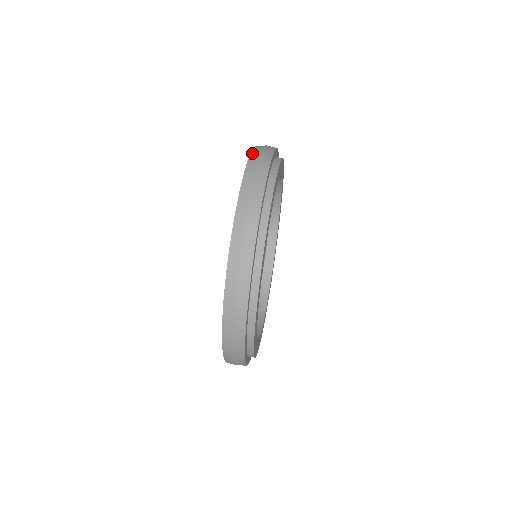
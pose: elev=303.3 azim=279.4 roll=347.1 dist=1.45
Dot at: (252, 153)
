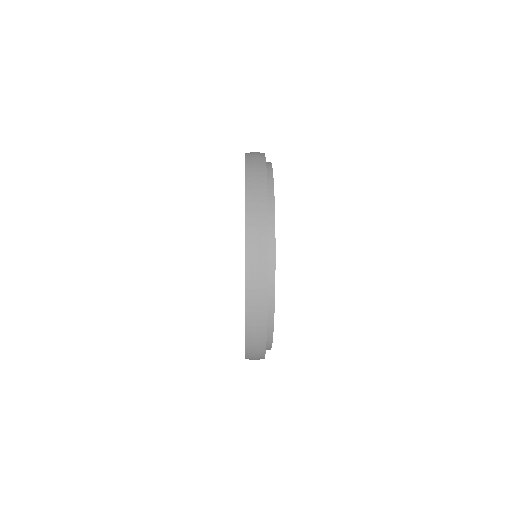
Dot at: occluded
